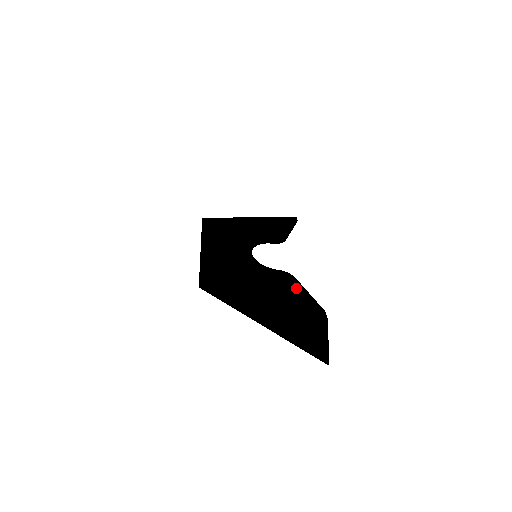
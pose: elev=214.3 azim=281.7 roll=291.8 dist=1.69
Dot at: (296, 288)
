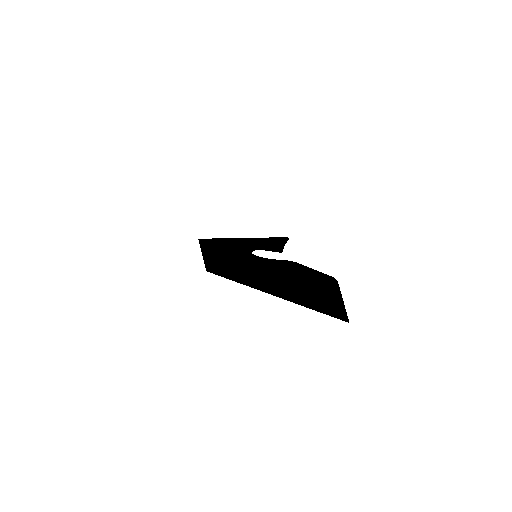
Dot at: (301, 267)
